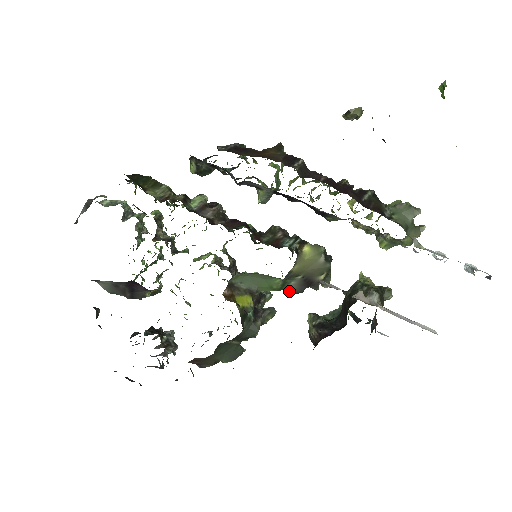
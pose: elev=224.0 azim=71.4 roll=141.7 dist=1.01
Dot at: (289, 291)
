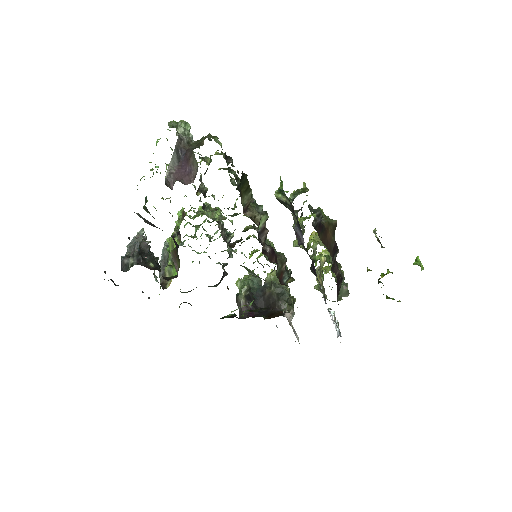
Dot at: (250, 273)
